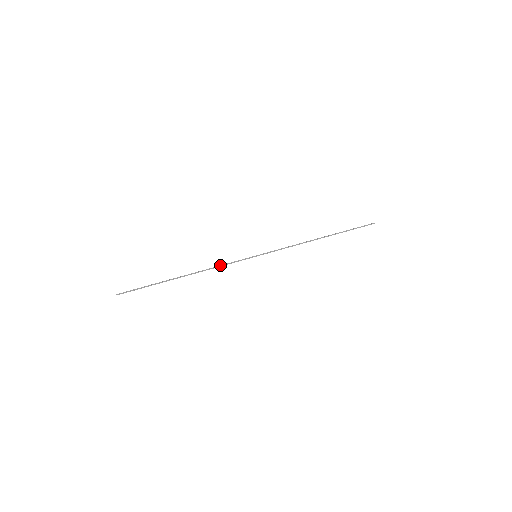
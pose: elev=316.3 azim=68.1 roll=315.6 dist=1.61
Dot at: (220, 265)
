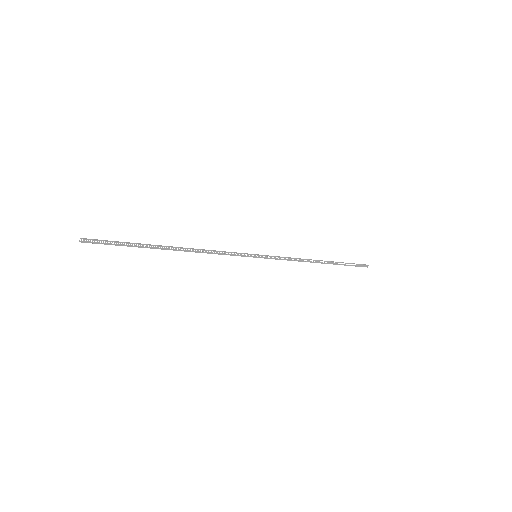
Dot at: out of frame
